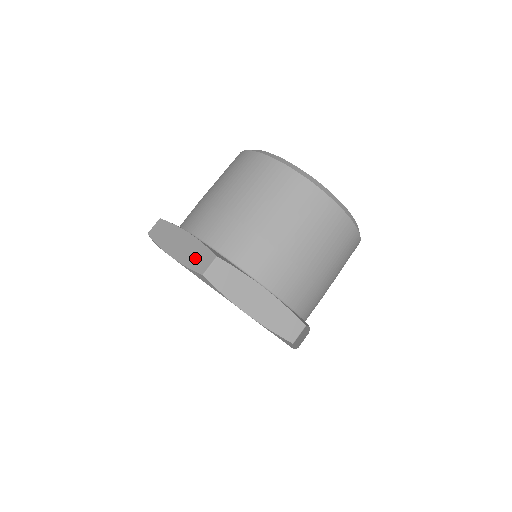
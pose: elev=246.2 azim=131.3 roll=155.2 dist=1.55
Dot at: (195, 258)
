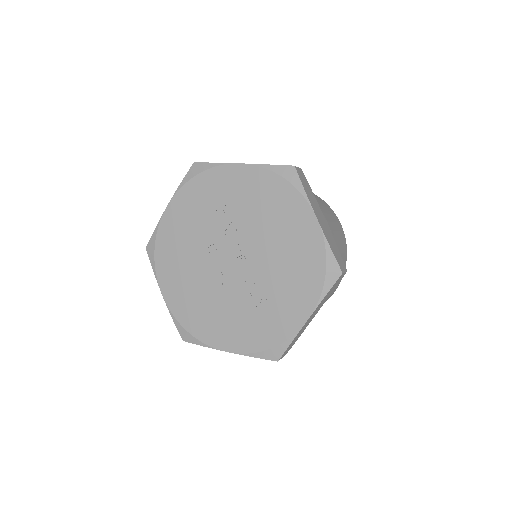
Dot at: occluded
